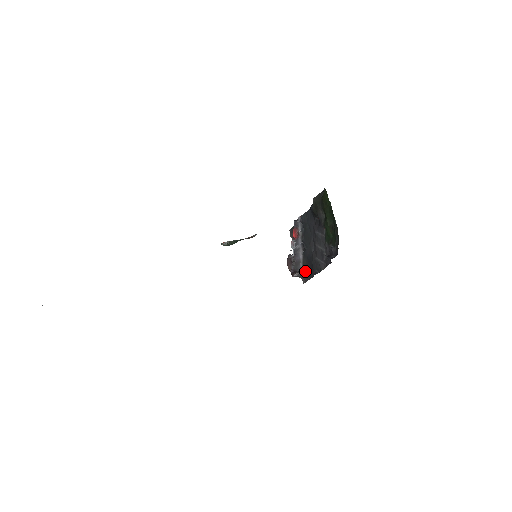
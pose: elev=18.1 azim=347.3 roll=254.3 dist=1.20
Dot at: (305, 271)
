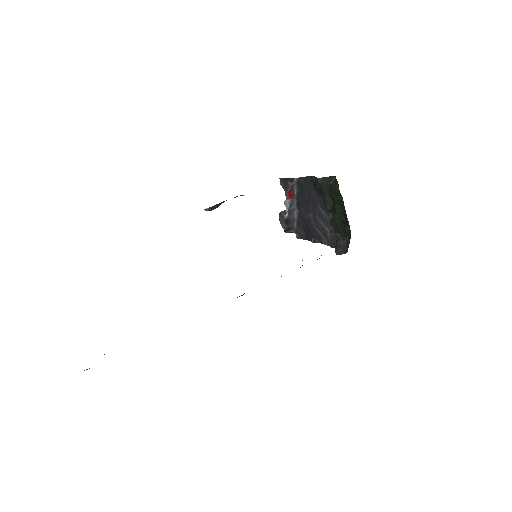
Dot at: (300, 230)
